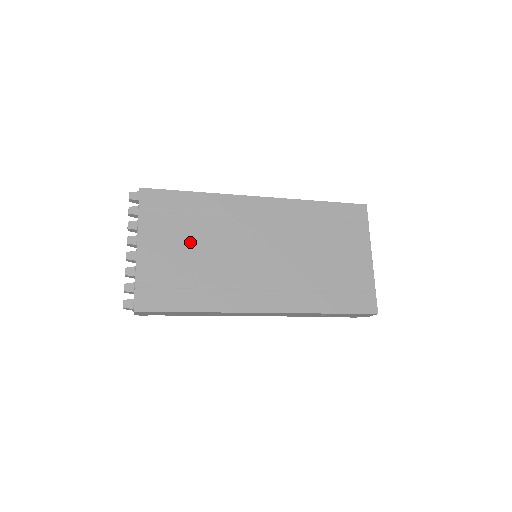
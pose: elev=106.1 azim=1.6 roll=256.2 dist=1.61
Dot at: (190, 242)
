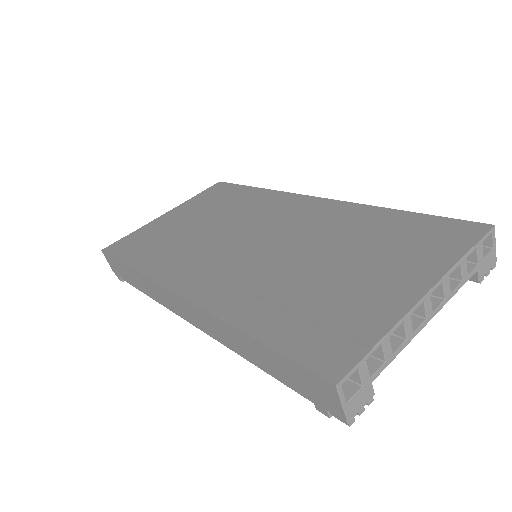
Dot at: (203, 218)
